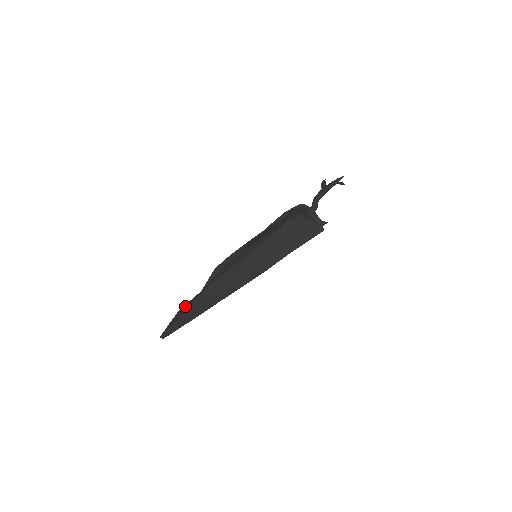
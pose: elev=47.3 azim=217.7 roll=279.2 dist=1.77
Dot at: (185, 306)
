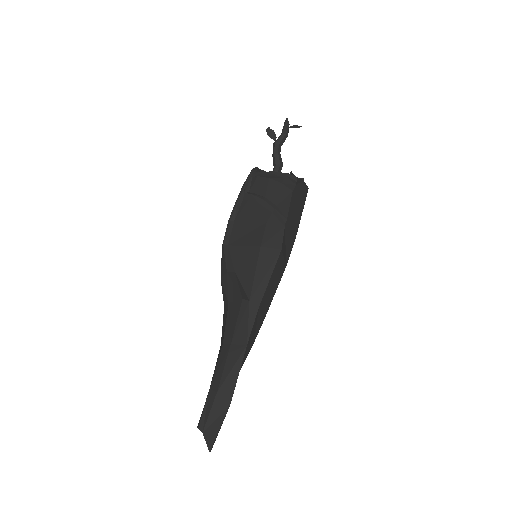
Dot at: (228, 379)
